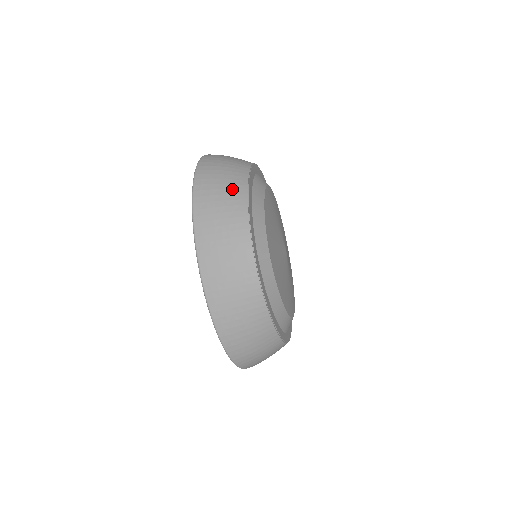
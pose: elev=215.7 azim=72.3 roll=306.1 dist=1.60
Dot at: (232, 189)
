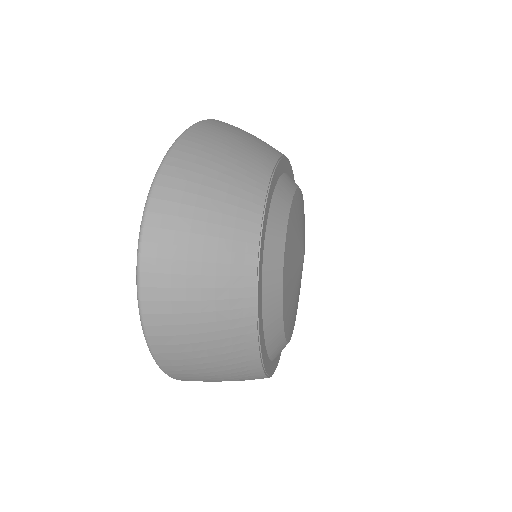
Dot at: (235, 369)
